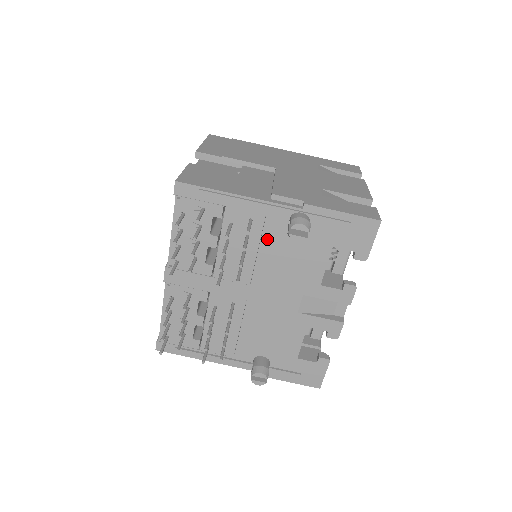
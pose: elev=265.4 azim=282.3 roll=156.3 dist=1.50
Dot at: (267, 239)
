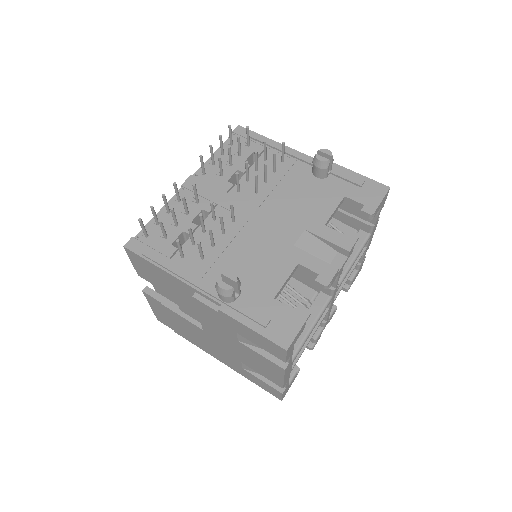
Dot at: (290, 177)
